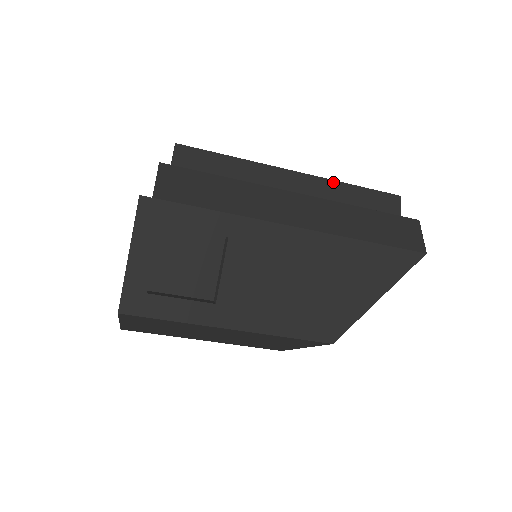
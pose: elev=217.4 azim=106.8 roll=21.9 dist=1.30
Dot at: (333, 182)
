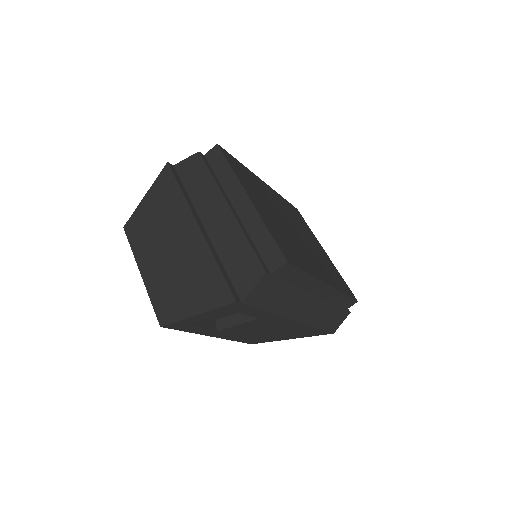
Dot at: (339, 292)
